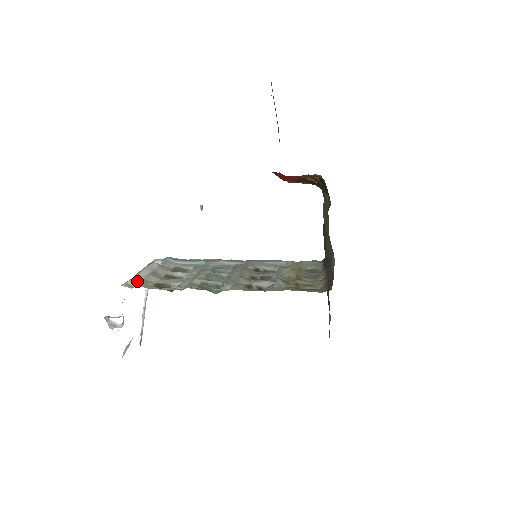
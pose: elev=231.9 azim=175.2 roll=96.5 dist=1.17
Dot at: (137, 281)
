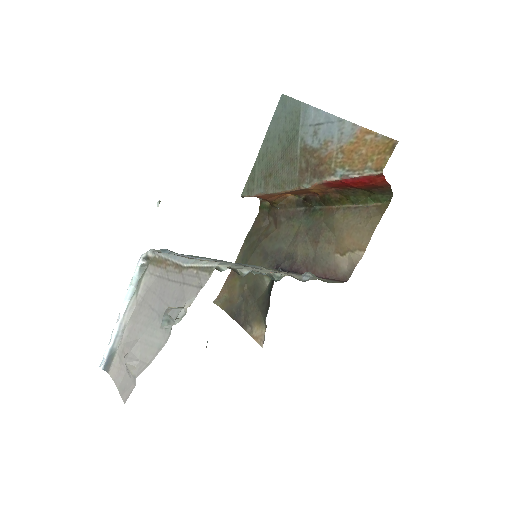
Dot at: occluded
